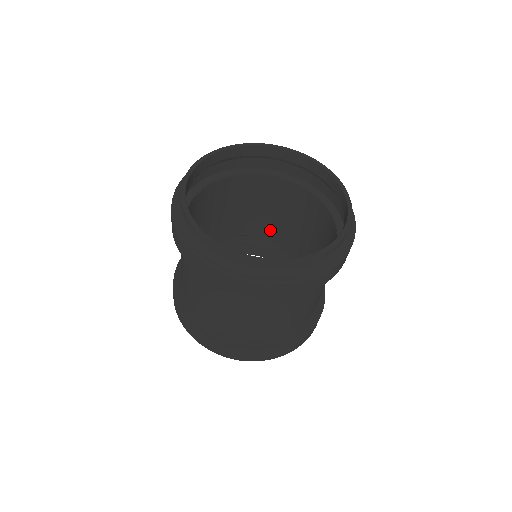
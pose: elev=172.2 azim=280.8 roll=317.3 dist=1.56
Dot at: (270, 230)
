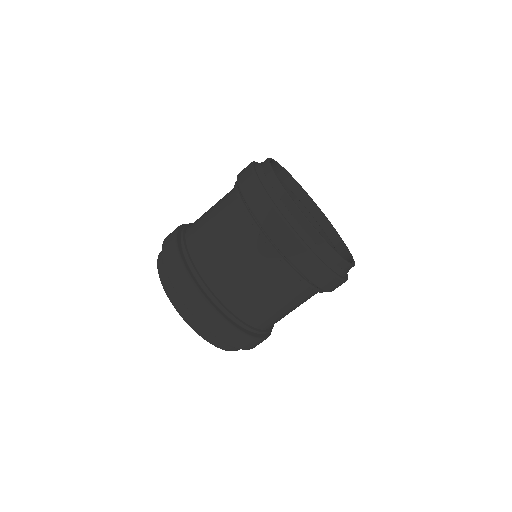
Dot at: occluded
